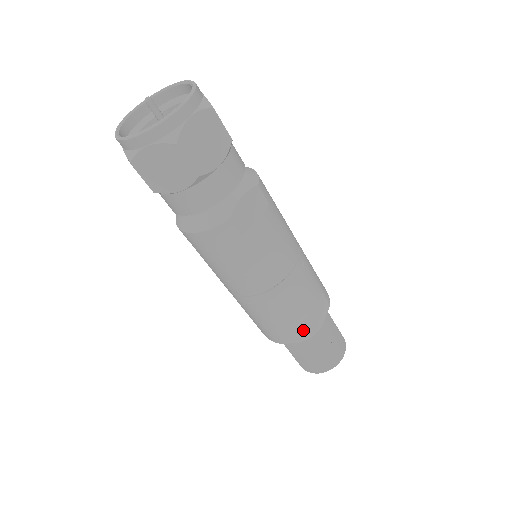
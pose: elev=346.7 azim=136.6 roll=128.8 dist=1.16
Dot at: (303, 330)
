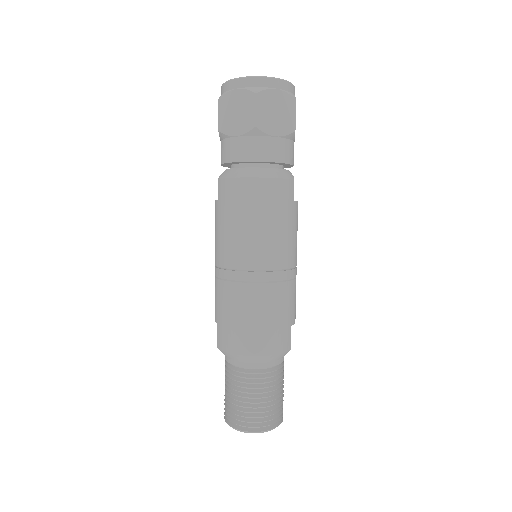
Dot at: (289, 339)
